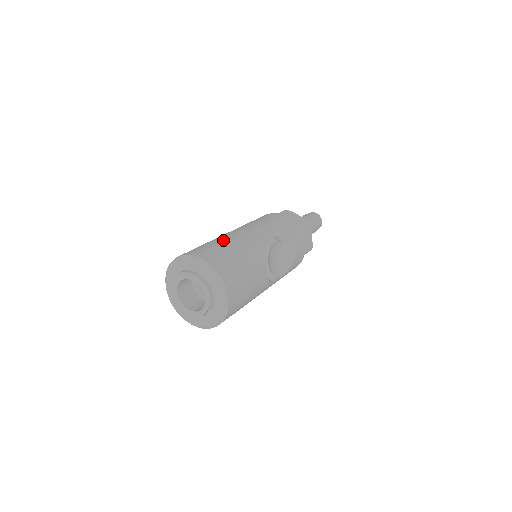
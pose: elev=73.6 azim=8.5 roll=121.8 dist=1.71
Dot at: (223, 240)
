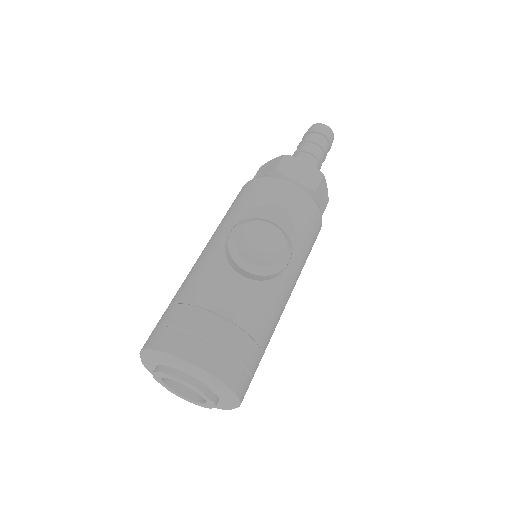
Dot at: occluded
